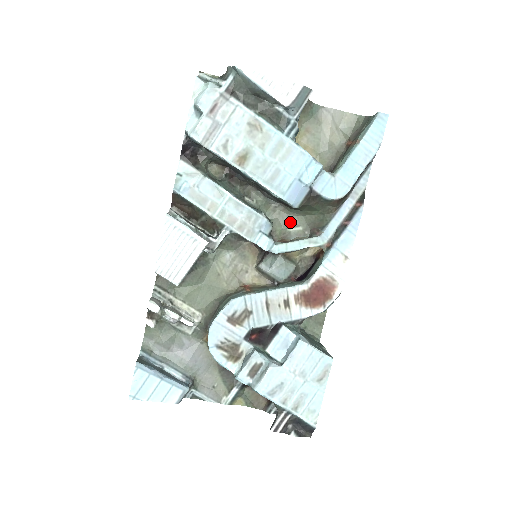
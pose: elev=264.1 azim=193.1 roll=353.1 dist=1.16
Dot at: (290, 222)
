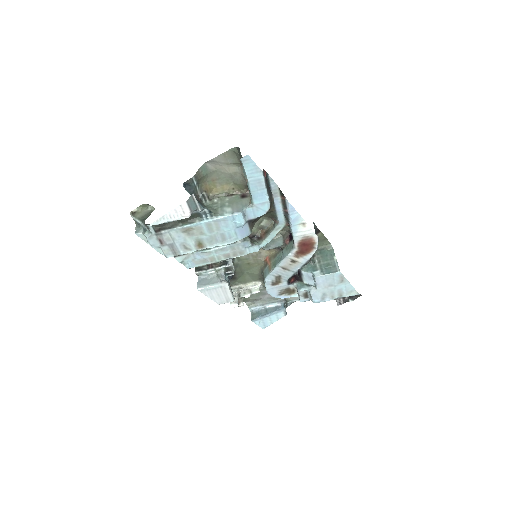
Dot at: (256, 222)
